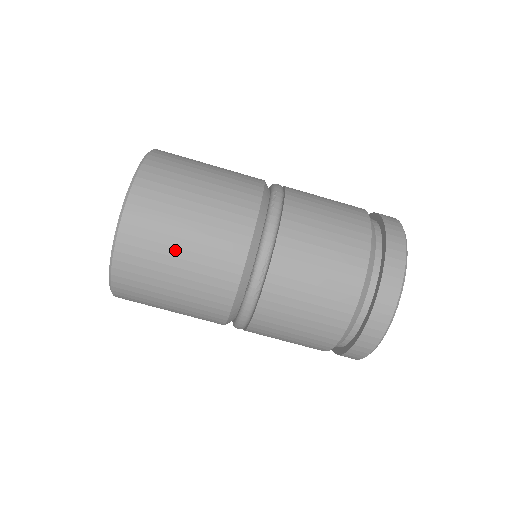
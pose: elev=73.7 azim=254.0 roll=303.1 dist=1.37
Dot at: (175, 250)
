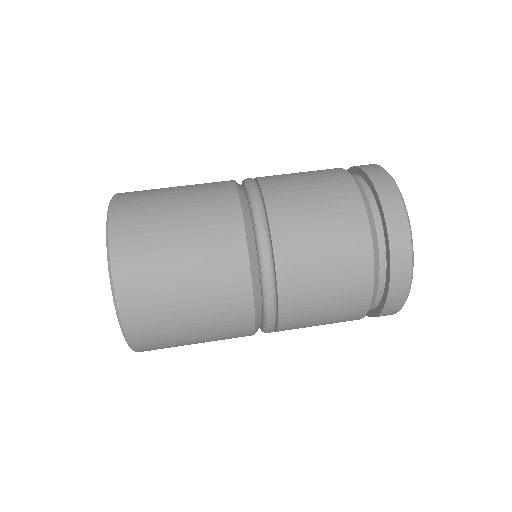
Dot at: (169, 216)
